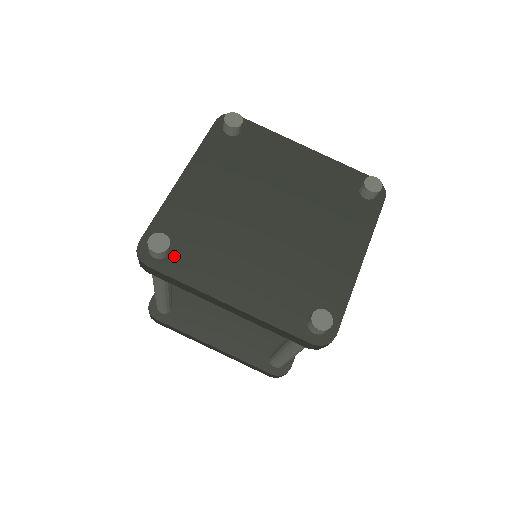
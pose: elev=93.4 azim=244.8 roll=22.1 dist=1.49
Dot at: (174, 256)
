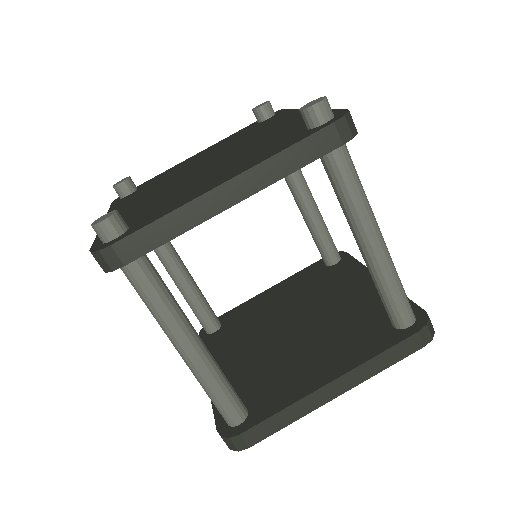
Dot at: (135, 225)
